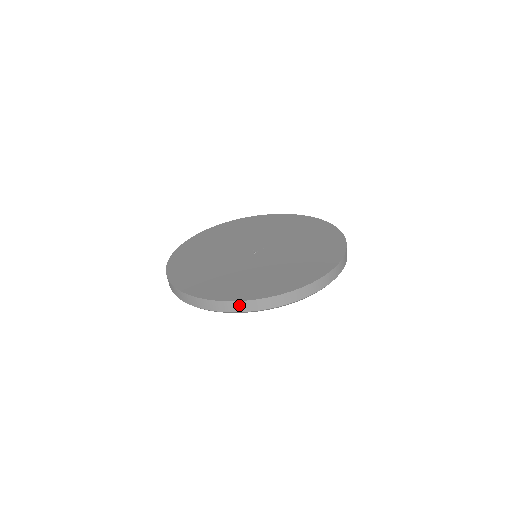
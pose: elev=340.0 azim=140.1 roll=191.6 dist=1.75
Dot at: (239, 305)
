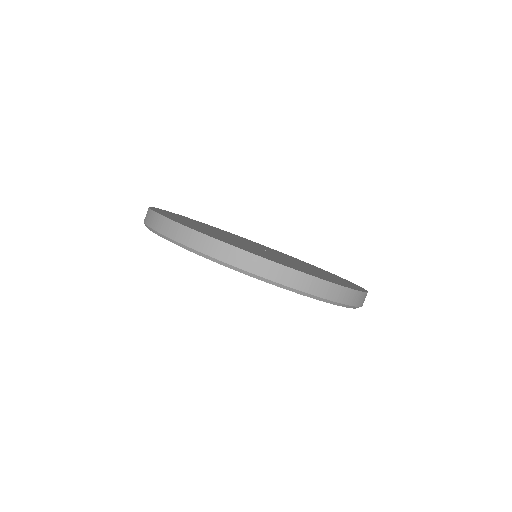
Dot at: (302, 279)
